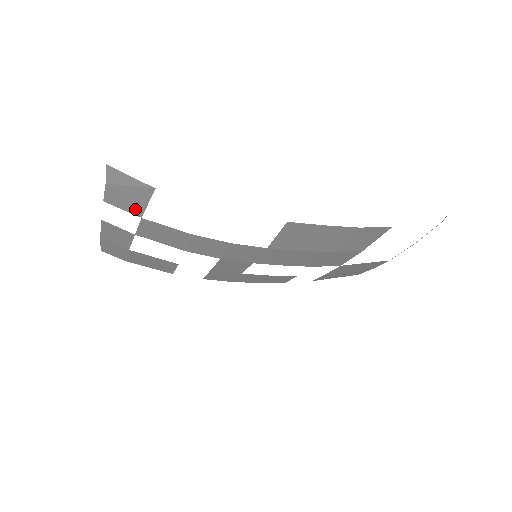
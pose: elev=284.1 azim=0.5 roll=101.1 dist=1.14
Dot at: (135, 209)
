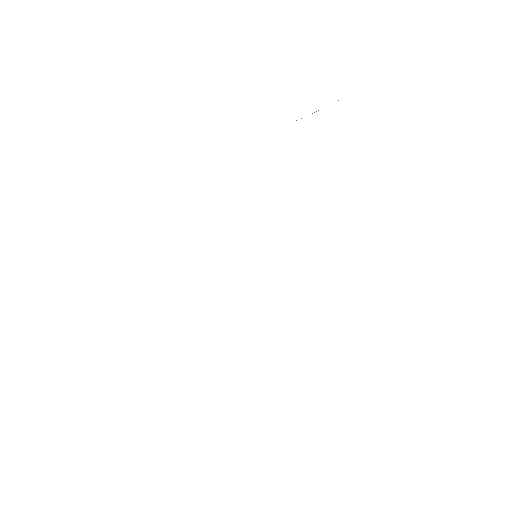
Dot at: occluded
